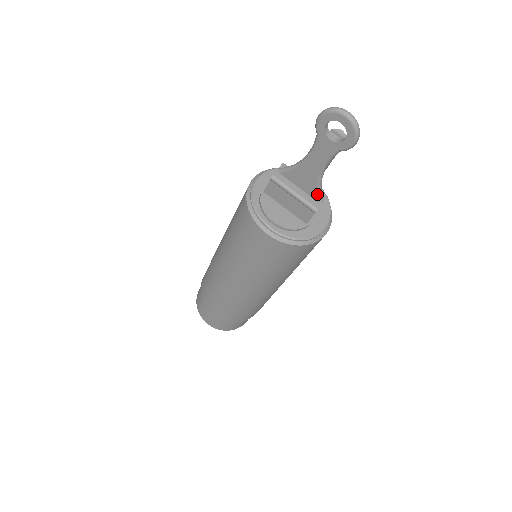
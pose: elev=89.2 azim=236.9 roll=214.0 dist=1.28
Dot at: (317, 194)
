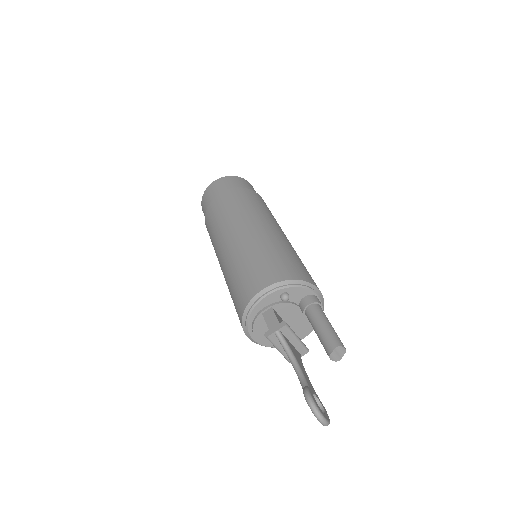
Dot at: occluded
